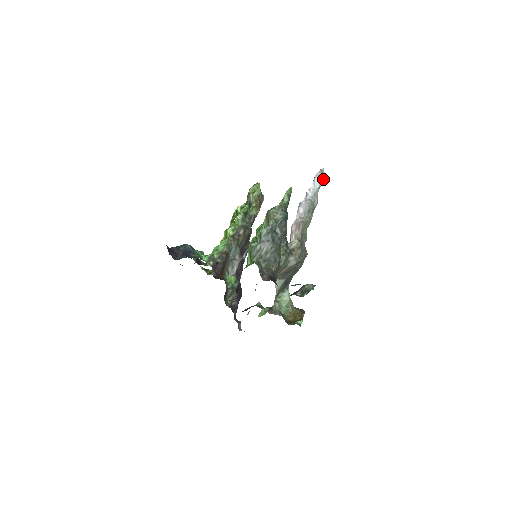
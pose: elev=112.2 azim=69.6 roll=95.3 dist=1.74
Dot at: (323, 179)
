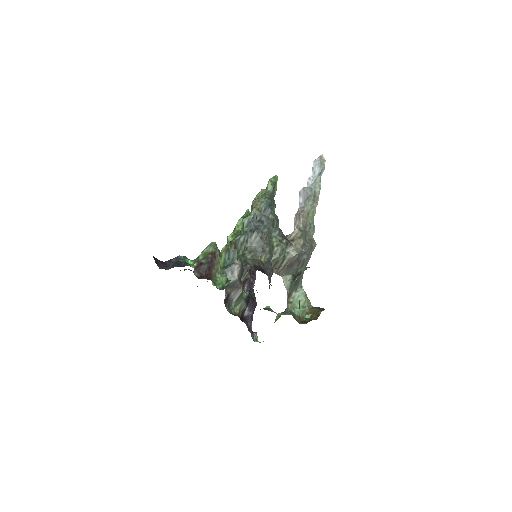
Dot at: (323, 165)
